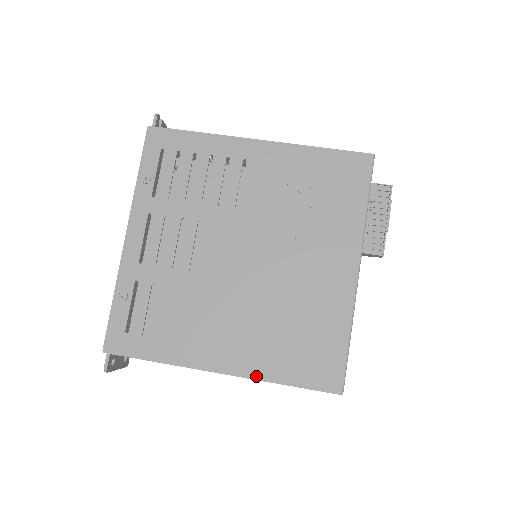
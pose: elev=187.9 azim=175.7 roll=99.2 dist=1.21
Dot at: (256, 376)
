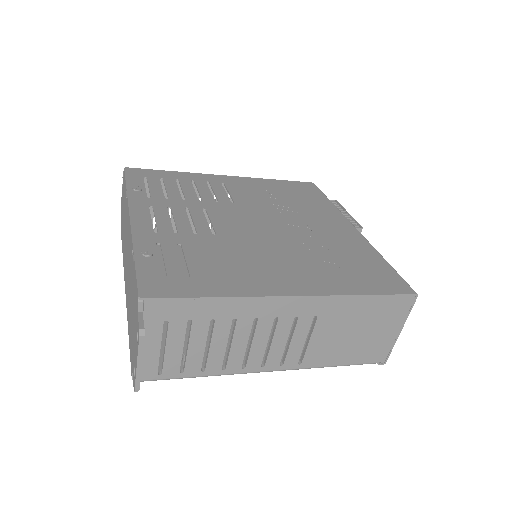
Dot at: (333, 293)
